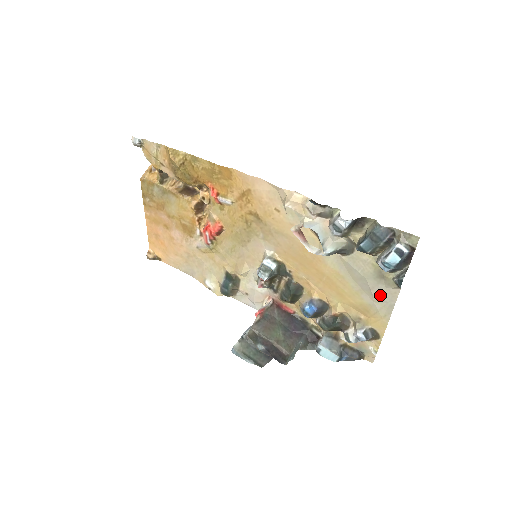
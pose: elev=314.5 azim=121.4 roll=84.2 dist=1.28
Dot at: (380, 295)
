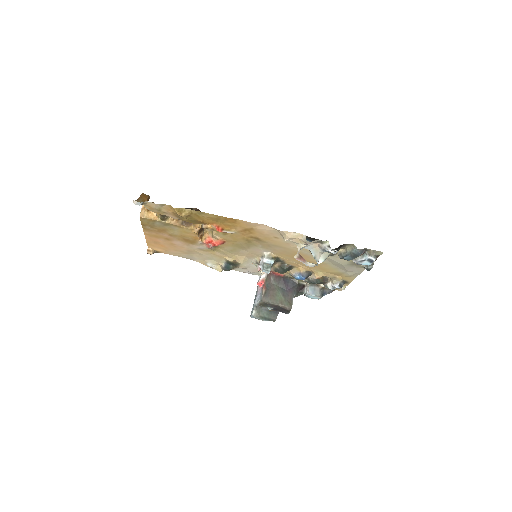
Dot at: (352, 270)
